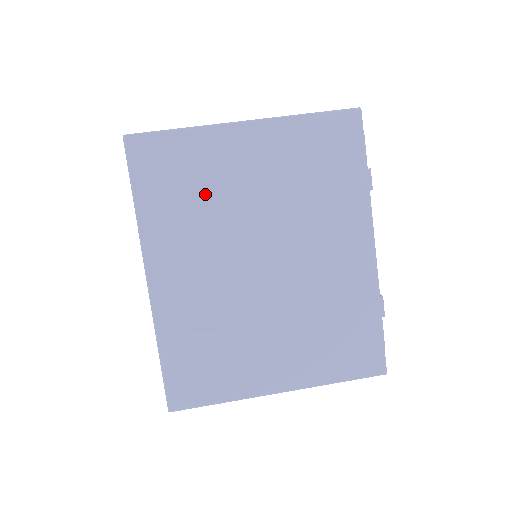
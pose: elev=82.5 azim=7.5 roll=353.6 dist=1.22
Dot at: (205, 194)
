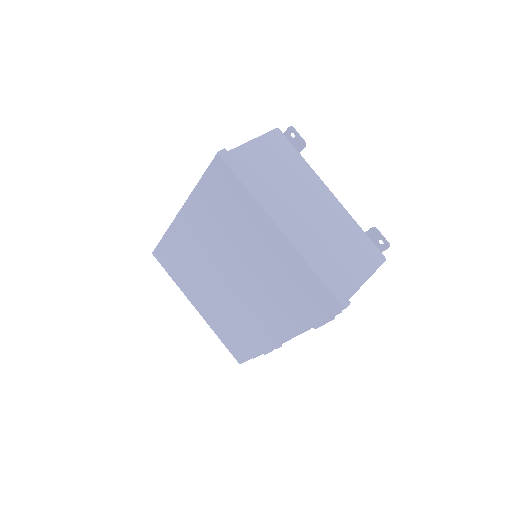
Dot at: (231, 224)
